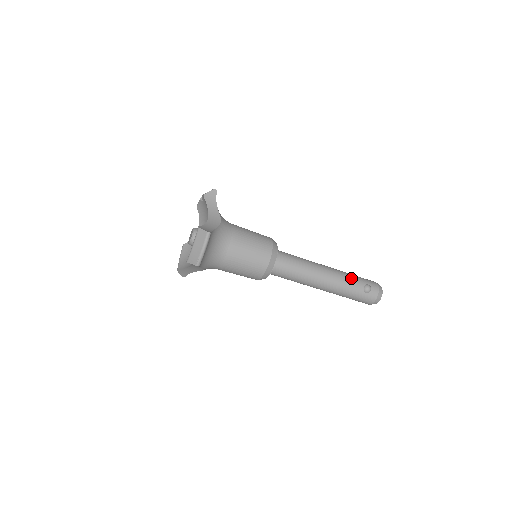
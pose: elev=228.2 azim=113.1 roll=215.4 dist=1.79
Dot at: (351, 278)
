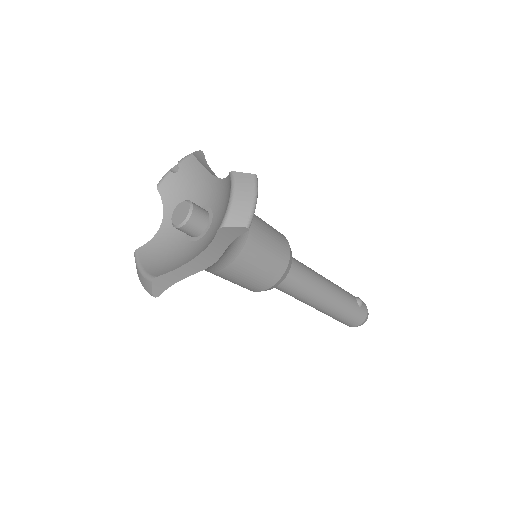
Dot at: occluded
